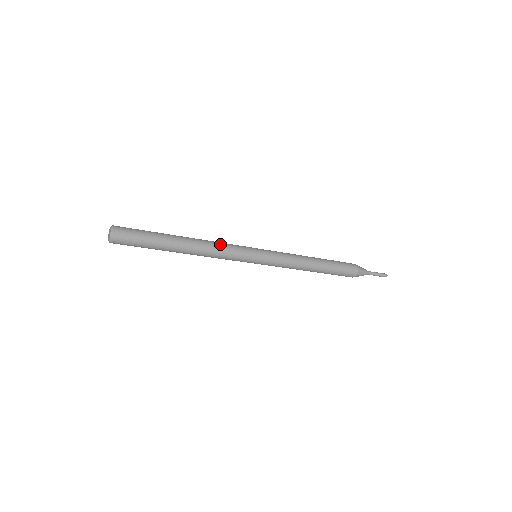
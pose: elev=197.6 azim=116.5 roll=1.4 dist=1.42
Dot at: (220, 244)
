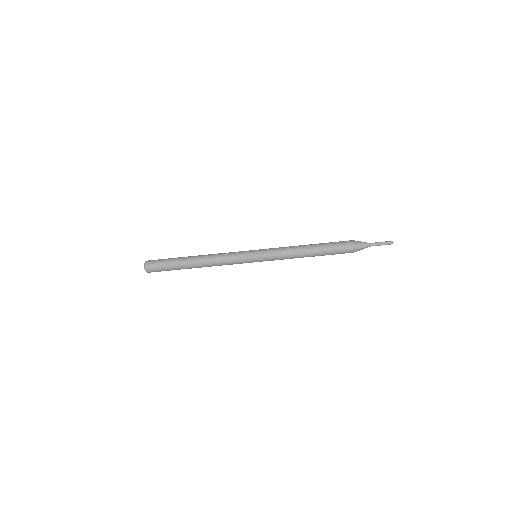
Dot at: (222, 253)
